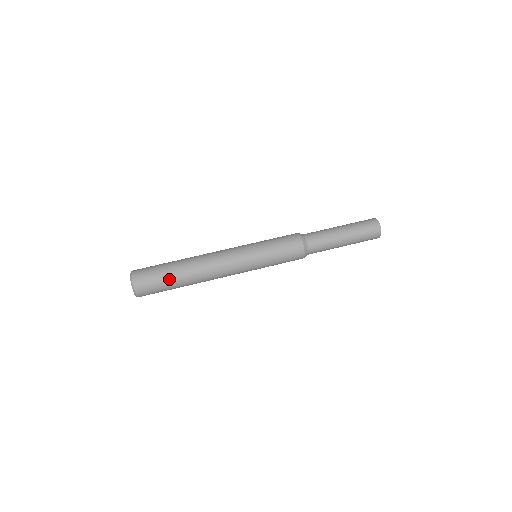
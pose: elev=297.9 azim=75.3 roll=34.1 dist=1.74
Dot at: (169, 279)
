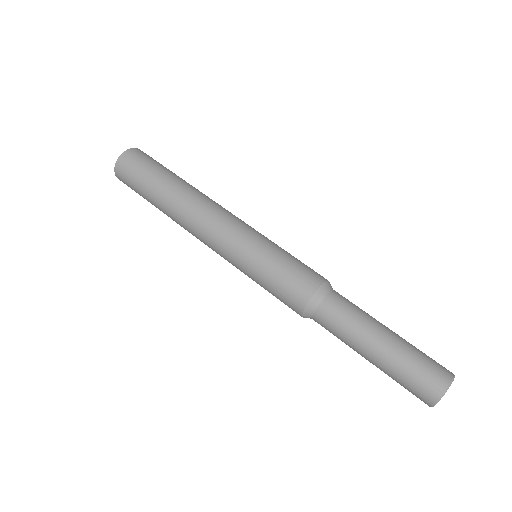
Dot at: (148, 186)
